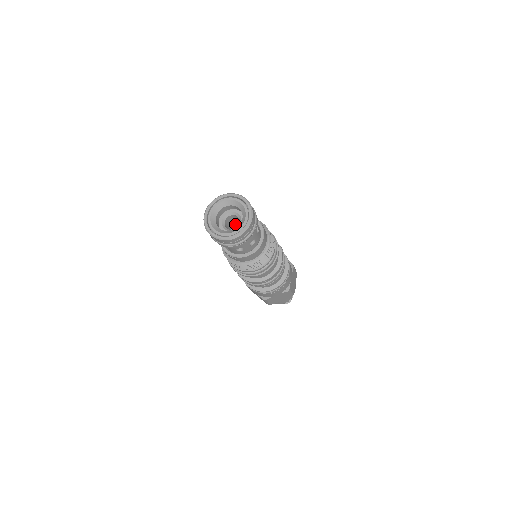
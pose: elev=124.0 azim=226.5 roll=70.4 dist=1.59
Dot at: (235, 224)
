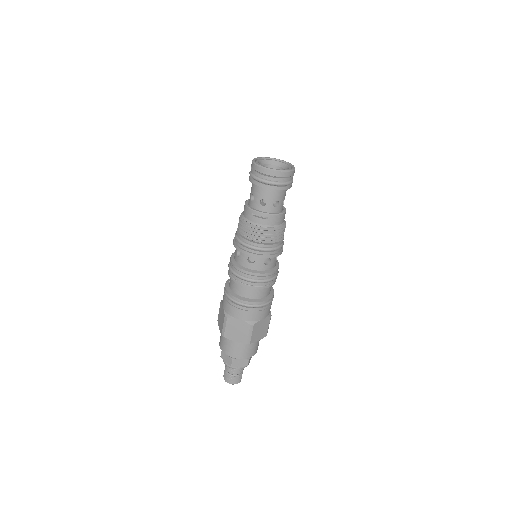
Dot at: occluded
